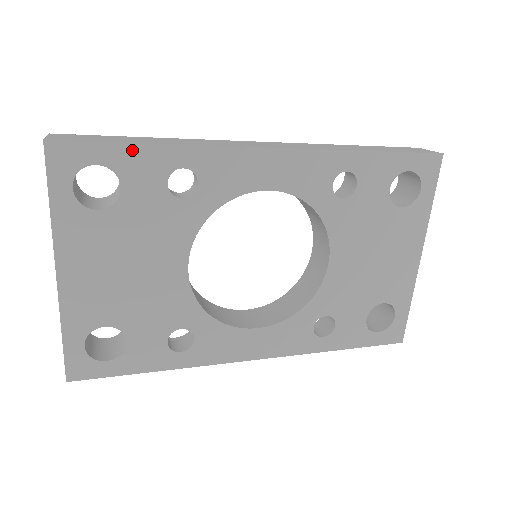
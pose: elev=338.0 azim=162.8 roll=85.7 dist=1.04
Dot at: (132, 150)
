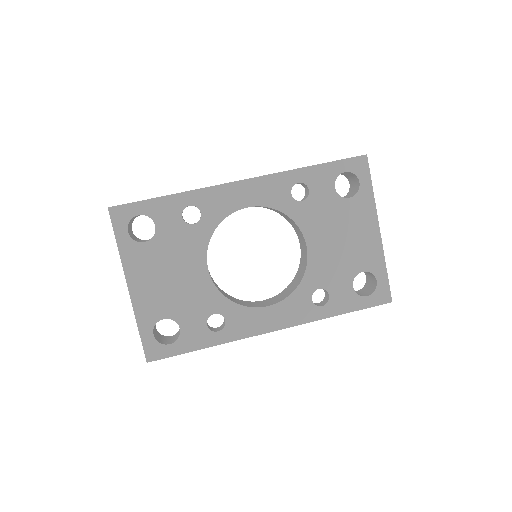
Dot at: (157, 202)
